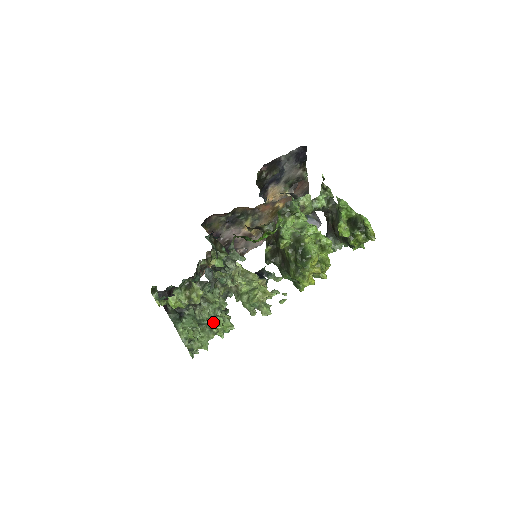
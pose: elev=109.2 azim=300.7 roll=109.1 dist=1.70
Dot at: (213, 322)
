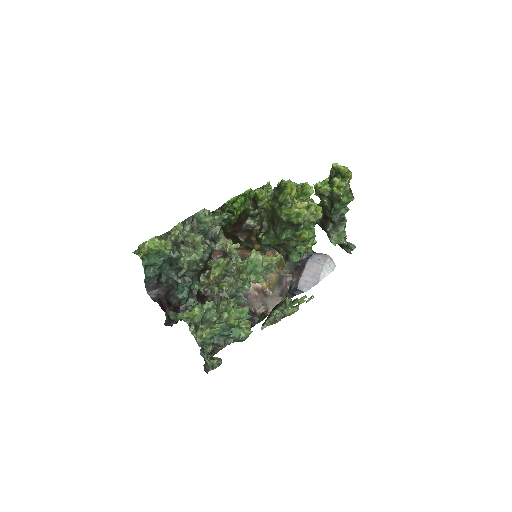
Dot at: occluded
